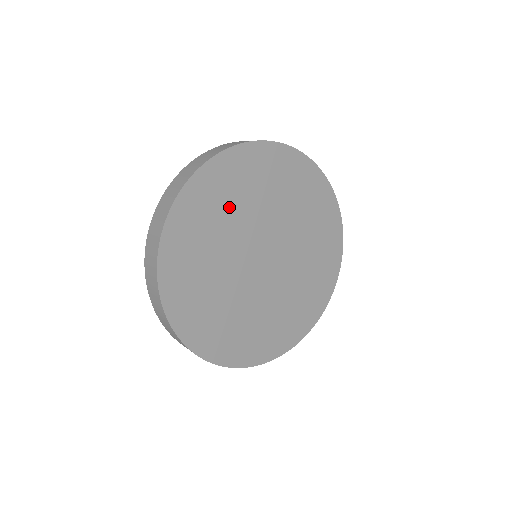
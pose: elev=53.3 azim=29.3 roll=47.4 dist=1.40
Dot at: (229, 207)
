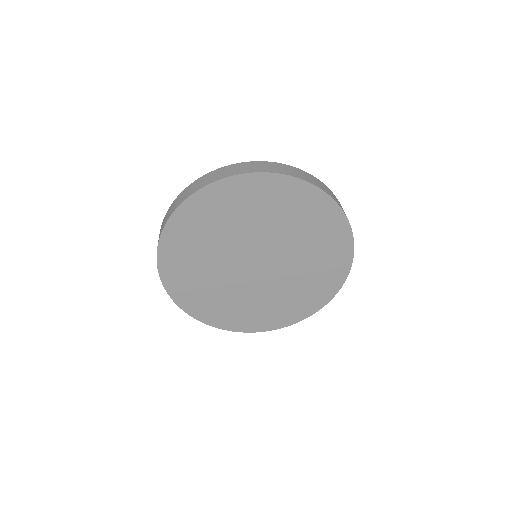
Dot at: (233, 218)
